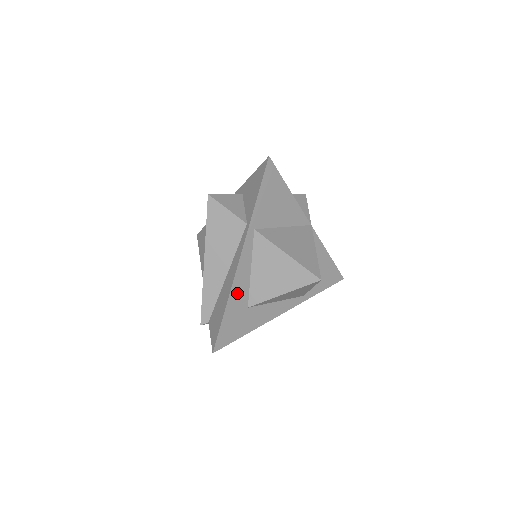
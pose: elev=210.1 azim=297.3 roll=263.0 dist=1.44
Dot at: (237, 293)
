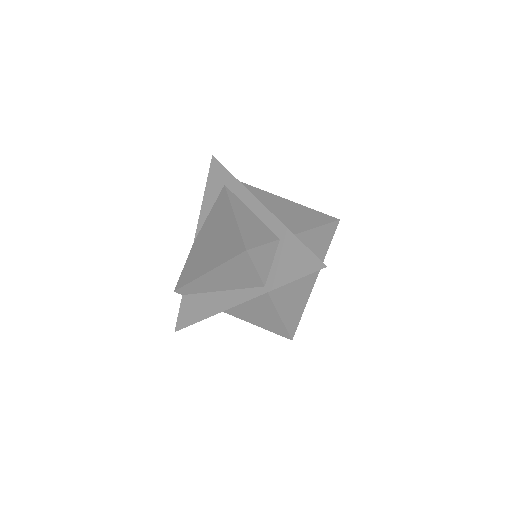
Dot at: occluded
